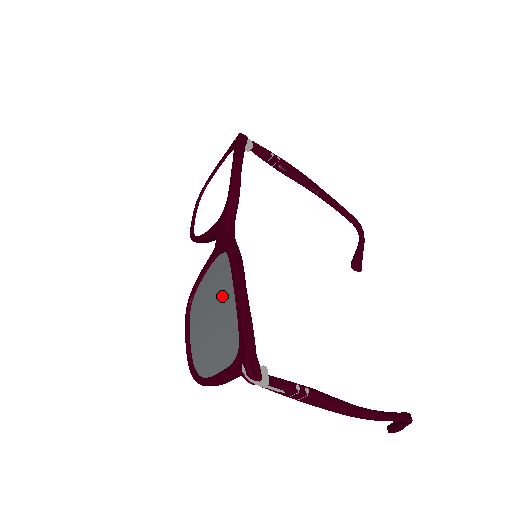
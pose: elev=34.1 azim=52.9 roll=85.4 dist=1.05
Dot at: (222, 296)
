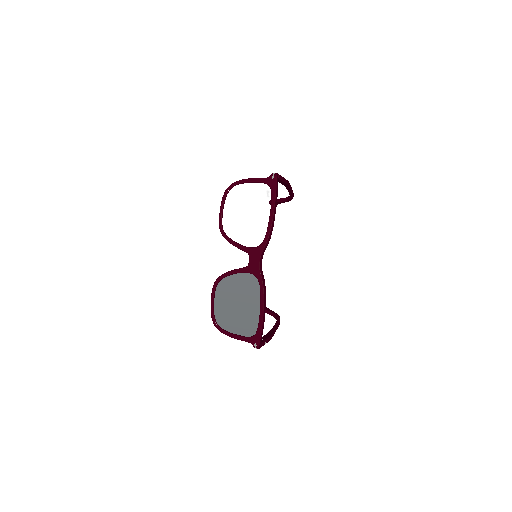
Dot at: (248, 301)
